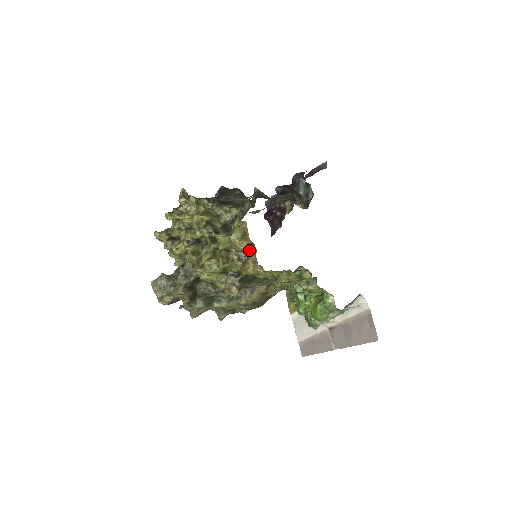
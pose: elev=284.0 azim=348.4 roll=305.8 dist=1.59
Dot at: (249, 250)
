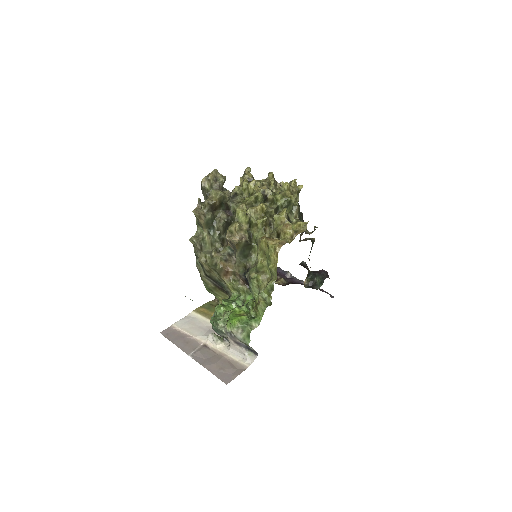
Dot at: (286, 238)
